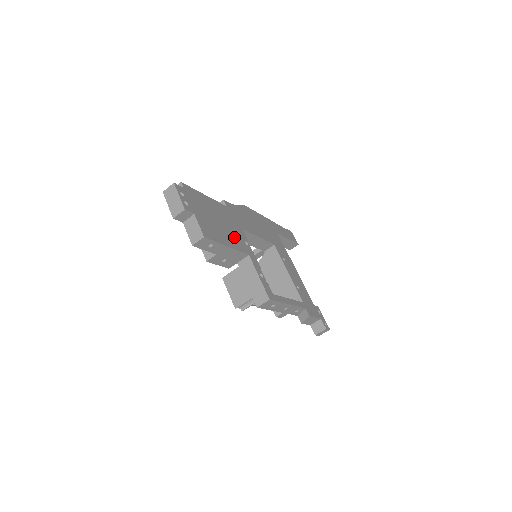
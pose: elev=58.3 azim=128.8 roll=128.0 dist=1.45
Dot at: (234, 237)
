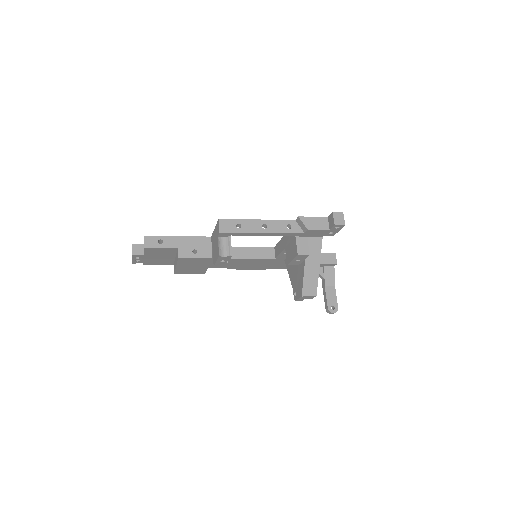
Dot at: occluded
